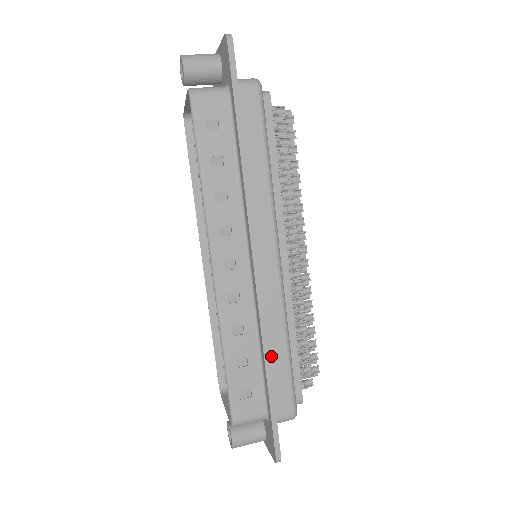
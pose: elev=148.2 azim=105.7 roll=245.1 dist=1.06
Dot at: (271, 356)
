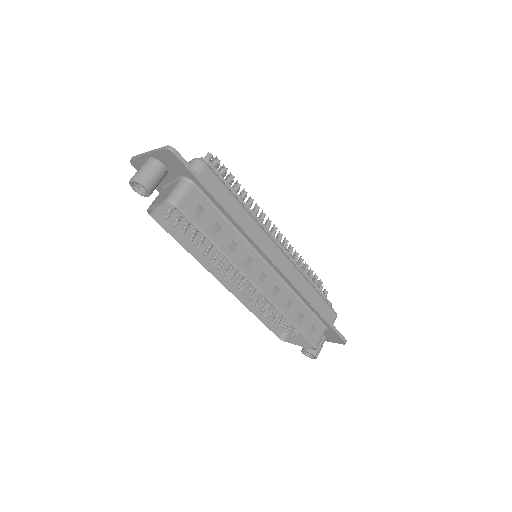
Dot at: (311, 300)
